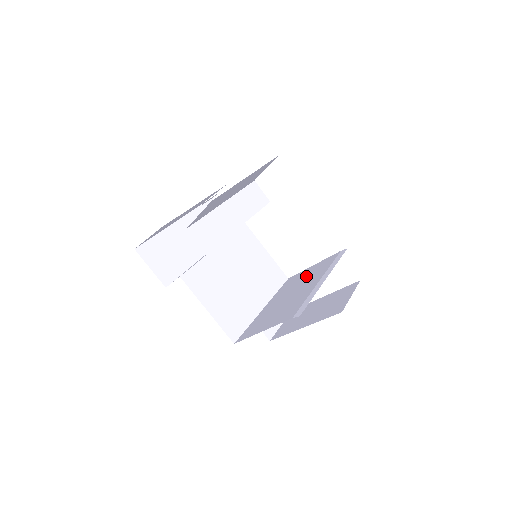
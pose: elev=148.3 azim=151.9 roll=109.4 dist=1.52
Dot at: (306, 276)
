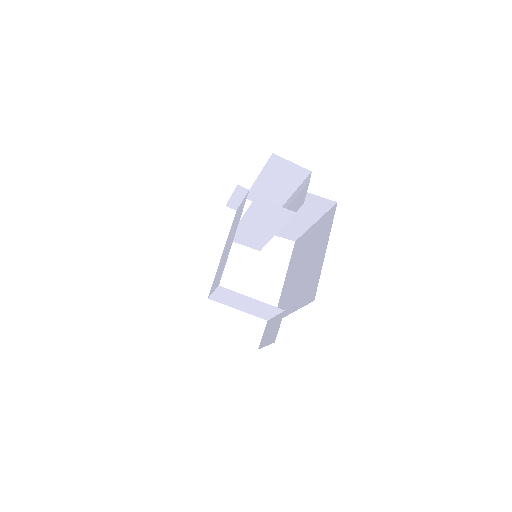
Dot at: (248, 305)
